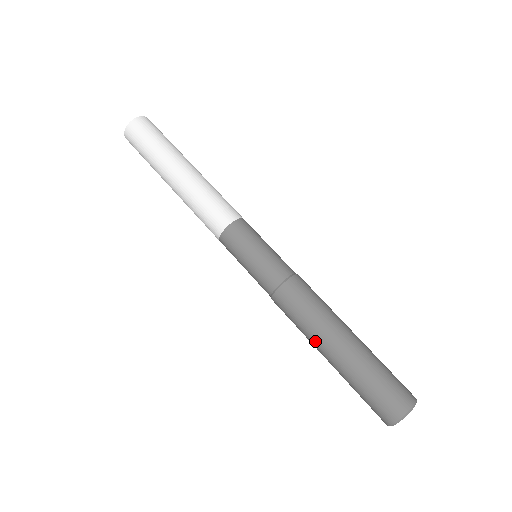
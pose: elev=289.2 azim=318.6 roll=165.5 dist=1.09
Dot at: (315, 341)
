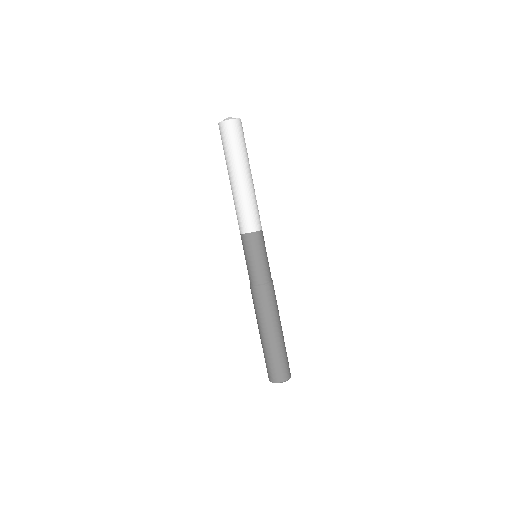
Dot at: (258, 323)
